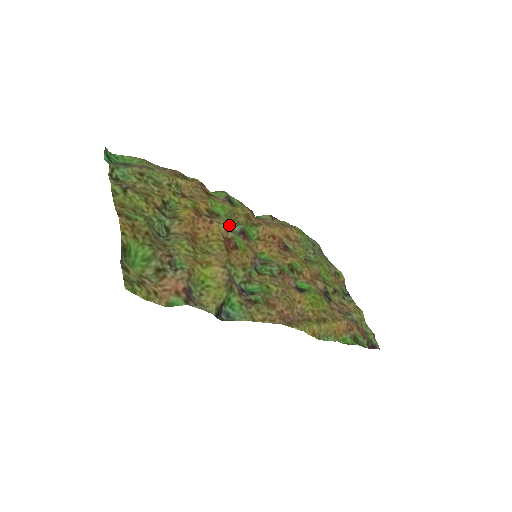
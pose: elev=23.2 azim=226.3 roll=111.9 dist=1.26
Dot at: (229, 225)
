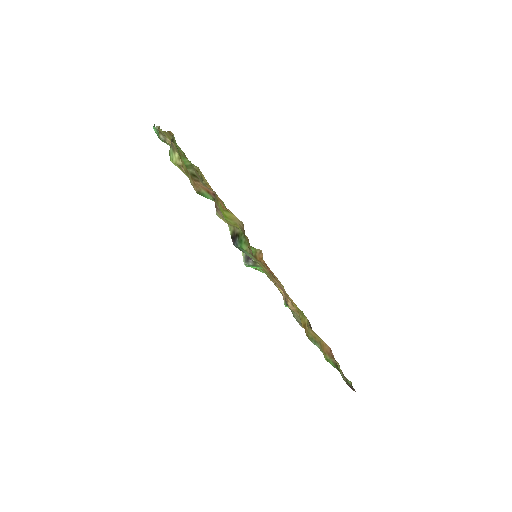
Dot at: occluded
